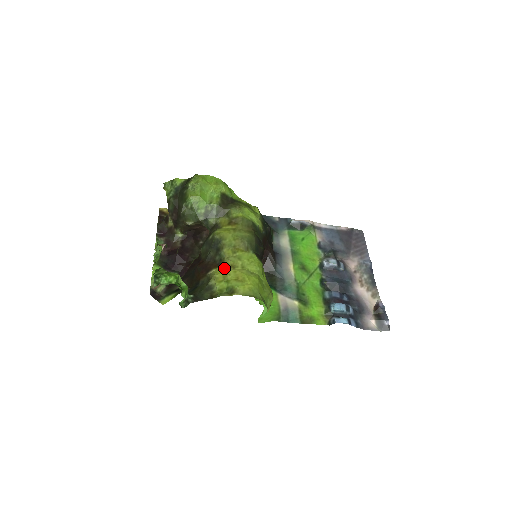
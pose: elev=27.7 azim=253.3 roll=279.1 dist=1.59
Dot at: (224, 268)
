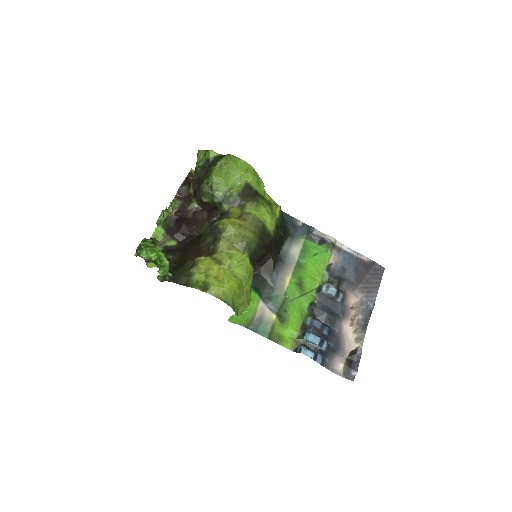
Dot at: (212, 260)
